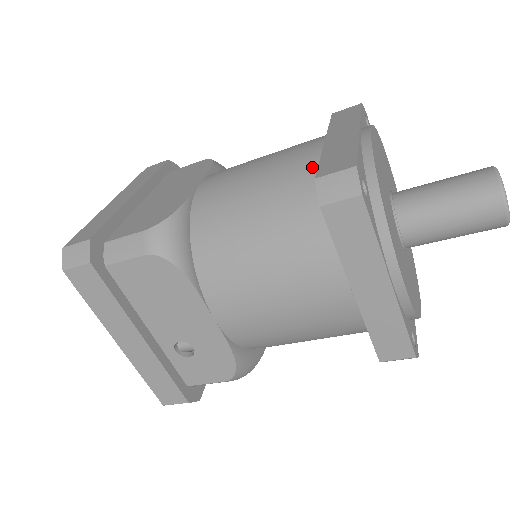
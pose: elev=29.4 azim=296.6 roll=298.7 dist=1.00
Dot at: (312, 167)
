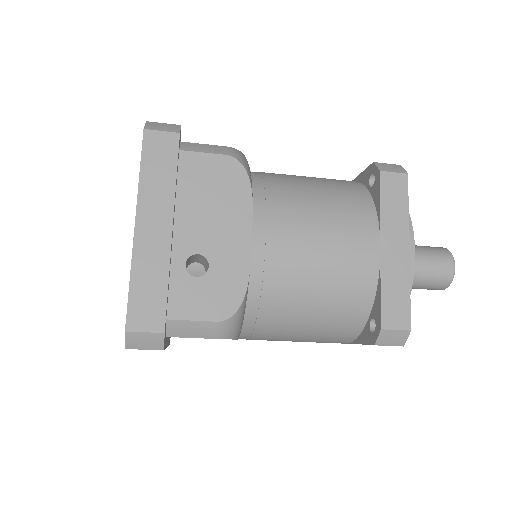
Dot at: occluded
